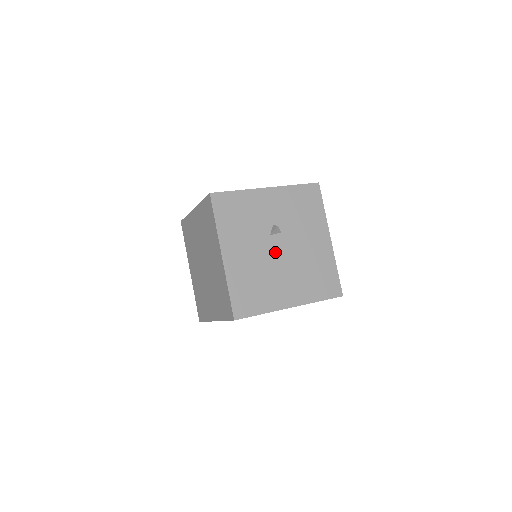
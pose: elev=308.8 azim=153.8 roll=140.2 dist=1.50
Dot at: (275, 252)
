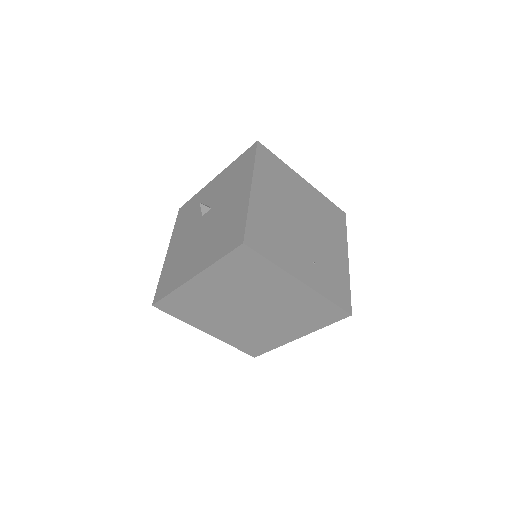
Dot at: (200, 229)
